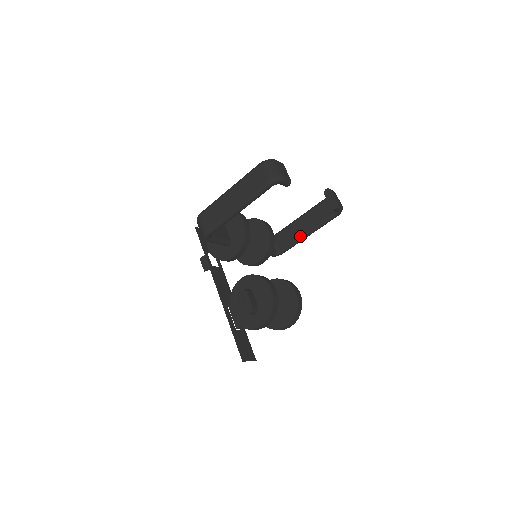
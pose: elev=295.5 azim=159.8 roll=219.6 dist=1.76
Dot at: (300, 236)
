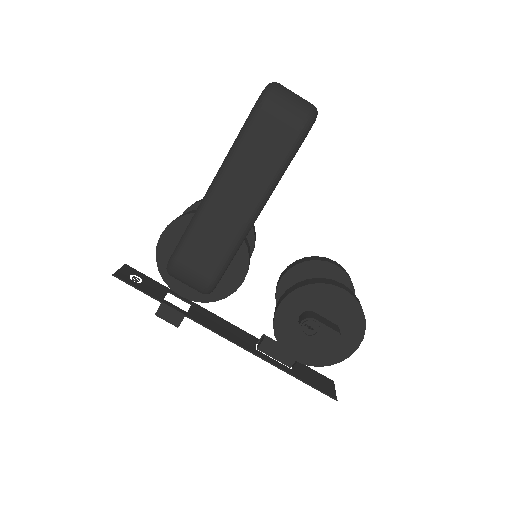
Dot at: occluded
